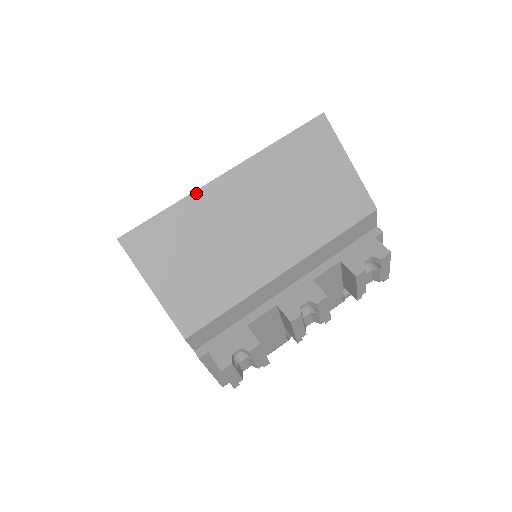
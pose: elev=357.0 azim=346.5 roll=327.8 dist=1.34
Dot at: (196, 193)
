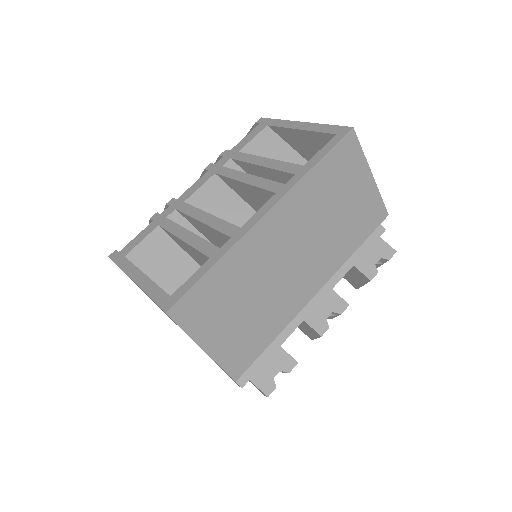
Dot at: (240, 242)
